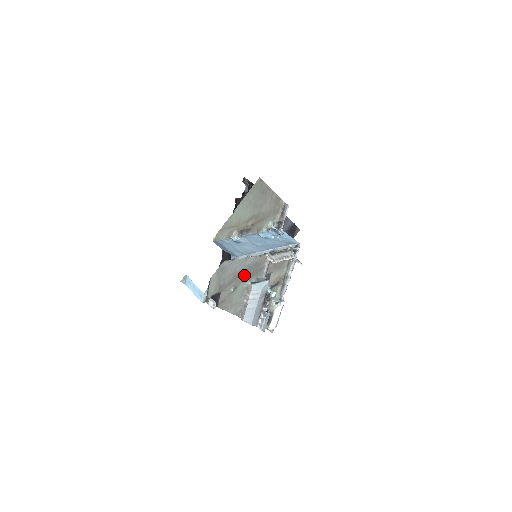
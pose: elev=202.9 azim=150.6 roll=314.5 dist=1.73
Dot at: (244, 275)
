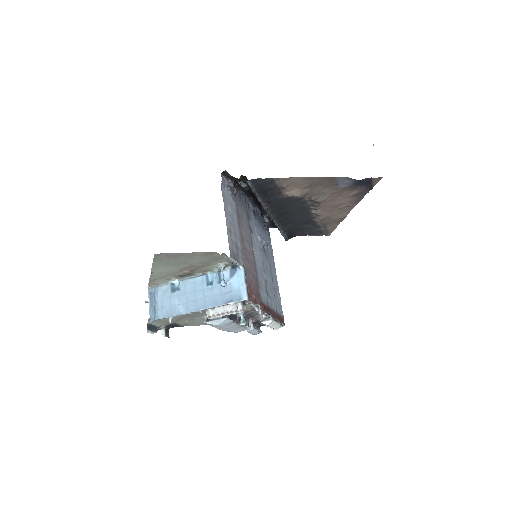
Dot at: (192, 315)
